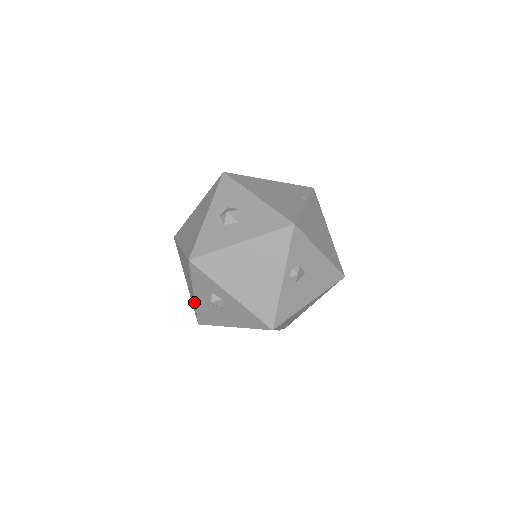
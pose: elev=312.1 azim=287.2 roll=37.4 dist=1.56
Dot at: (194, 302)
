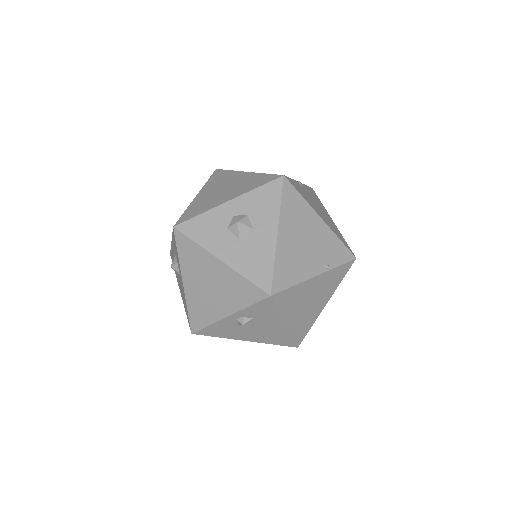
Dot at: occluded
